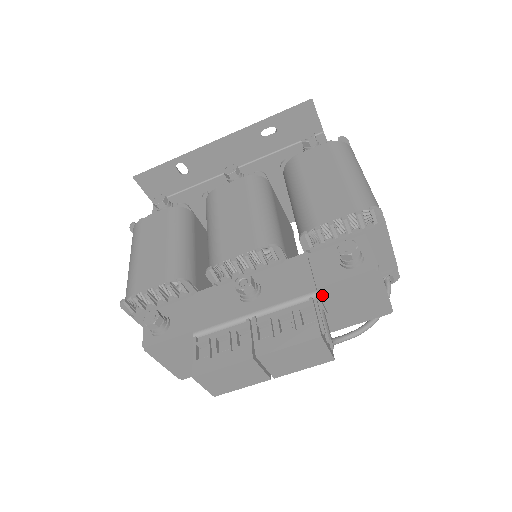
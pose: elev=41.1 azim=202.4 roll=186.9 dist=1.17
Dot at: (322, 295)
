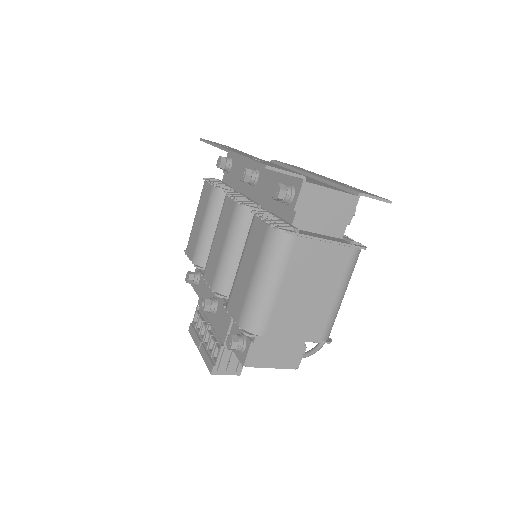
Dot at: occluded
